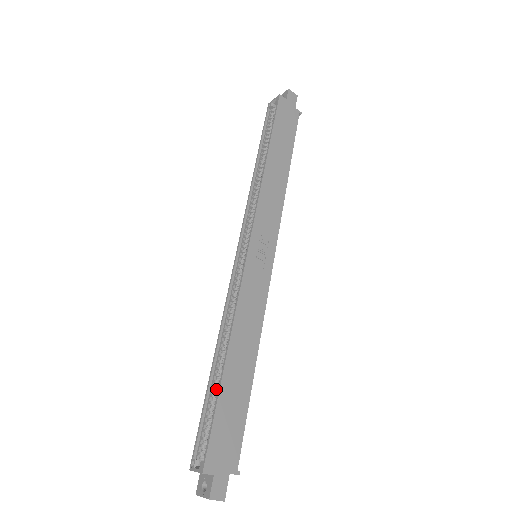
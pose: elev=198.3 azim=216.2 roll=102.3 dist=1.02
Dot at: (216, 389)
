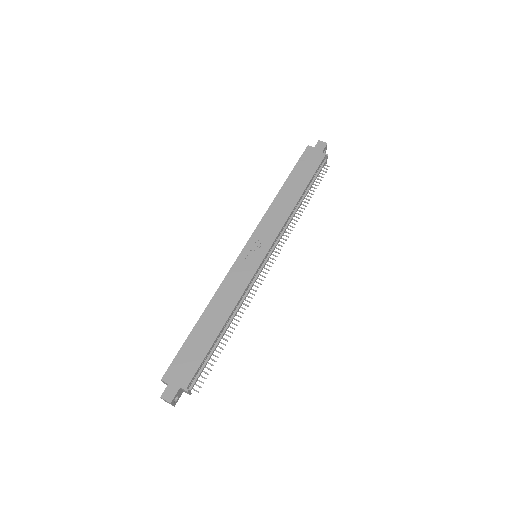
Dot at: occluded
